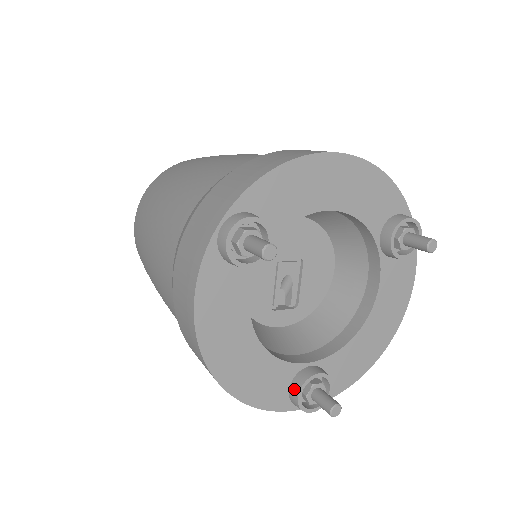
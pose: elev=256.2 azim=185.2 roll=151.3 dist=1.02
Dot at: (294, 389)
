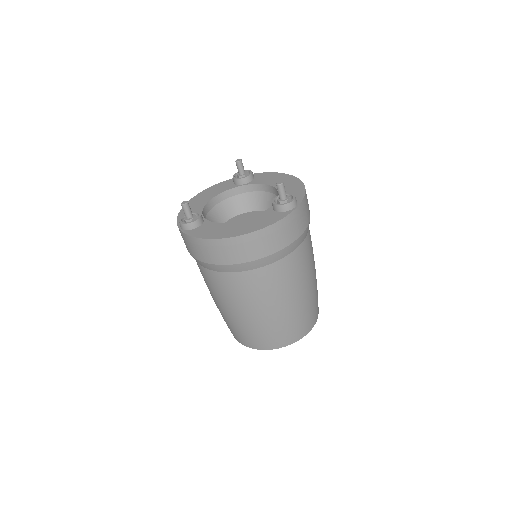
Dot at: occluded
